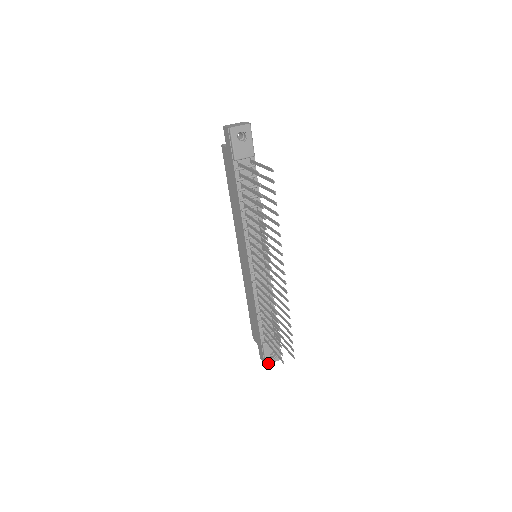
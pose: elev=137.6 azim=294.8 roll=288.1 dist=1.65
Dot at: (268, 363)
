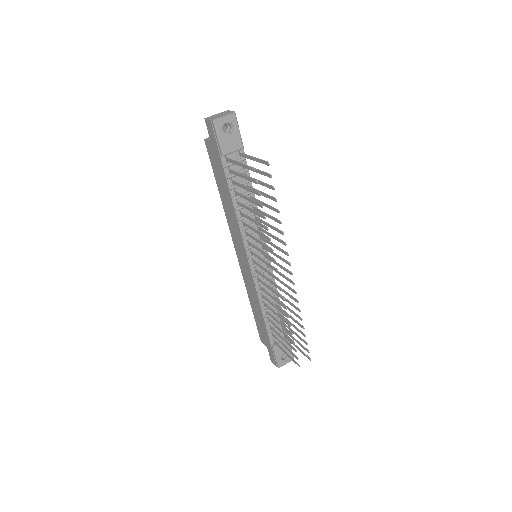
Dot at: (280, 365)
